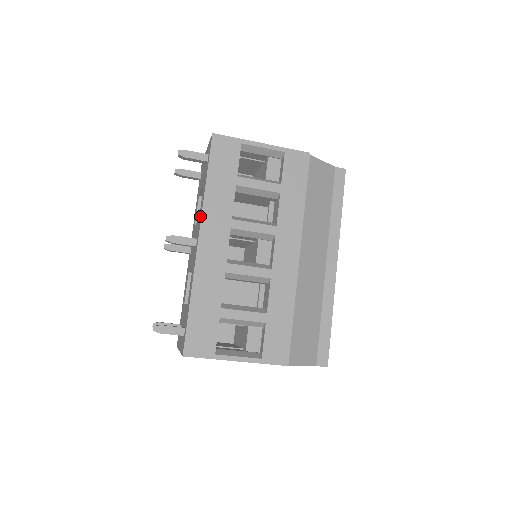
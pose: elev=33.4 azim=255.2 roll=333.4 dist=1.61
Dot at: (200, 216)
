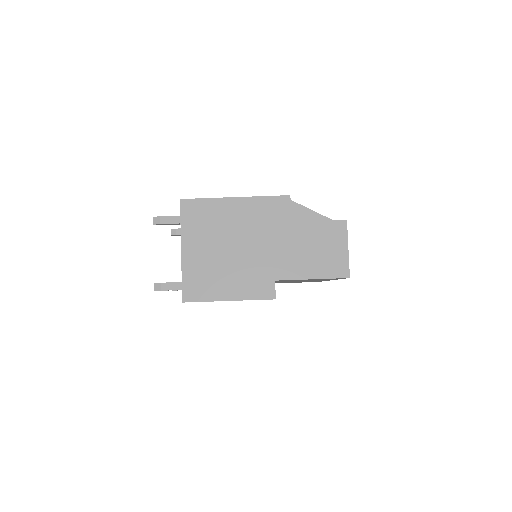
Dot at: occluded
